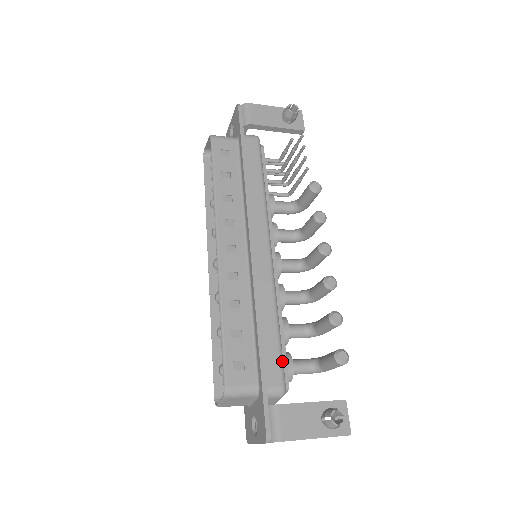
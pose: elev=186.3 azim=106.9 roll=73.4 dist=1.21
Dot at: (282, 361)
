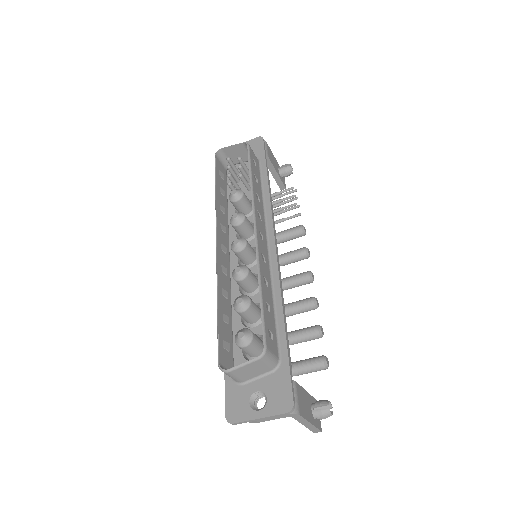
Dot at: (289, 348)
